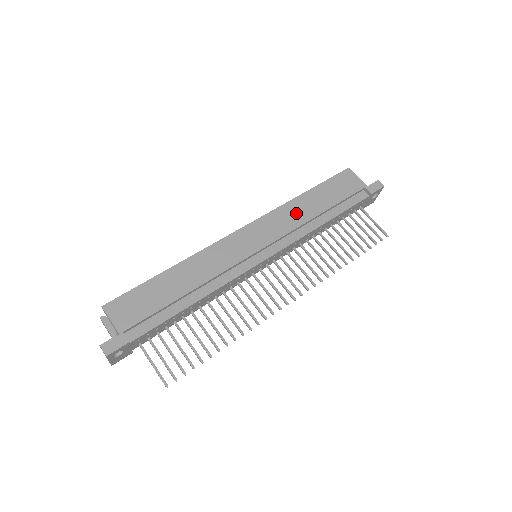
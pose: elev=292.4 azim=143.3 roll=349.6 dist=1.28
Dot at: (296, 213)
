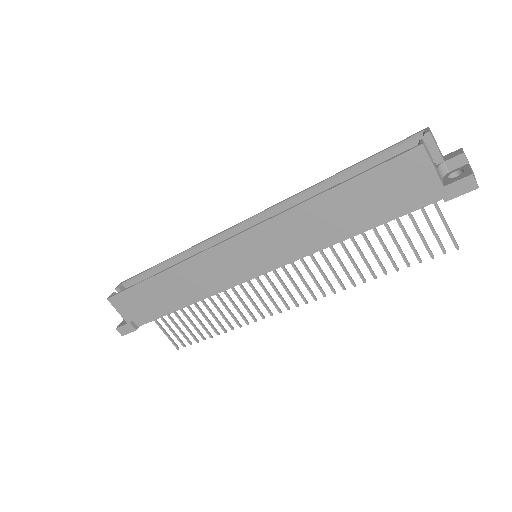
Dot at: (306, 225)
